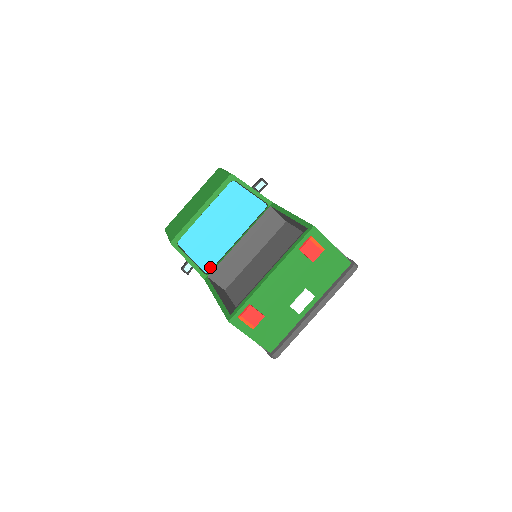
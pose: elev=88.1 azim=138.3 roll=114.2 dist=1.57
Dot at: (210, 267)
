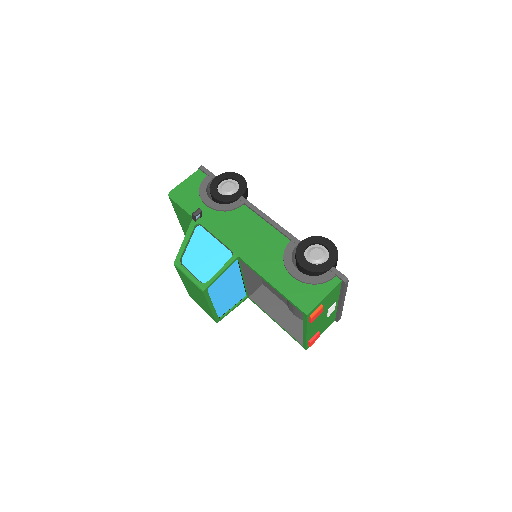
Dot at: (244, 294)
